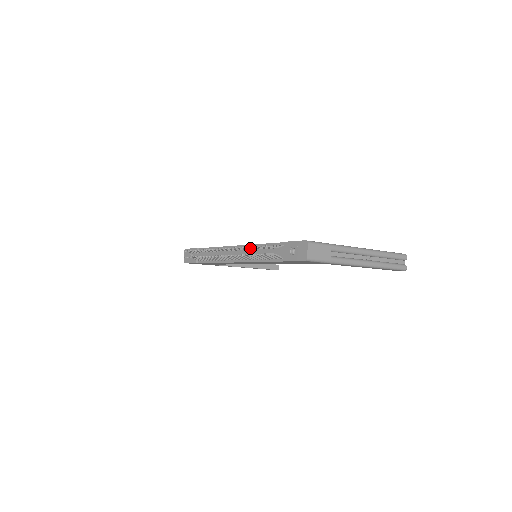
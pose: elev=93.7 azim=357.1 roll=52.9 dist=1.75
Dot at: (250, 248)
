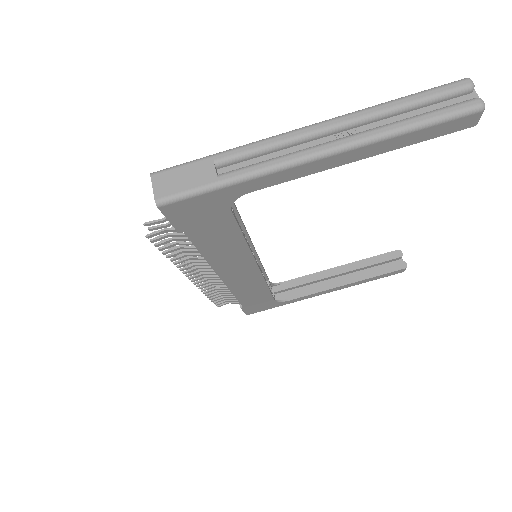
Dot at: occluded
